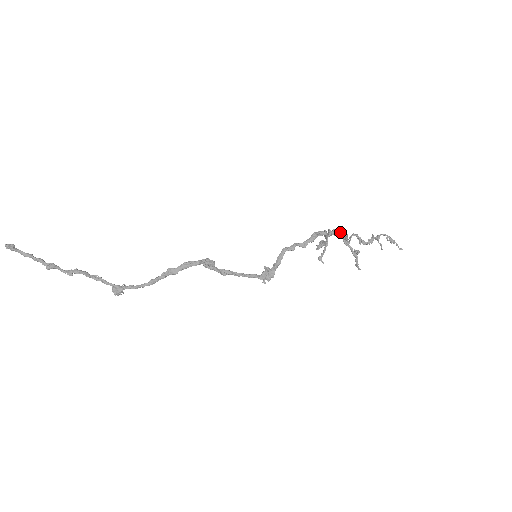
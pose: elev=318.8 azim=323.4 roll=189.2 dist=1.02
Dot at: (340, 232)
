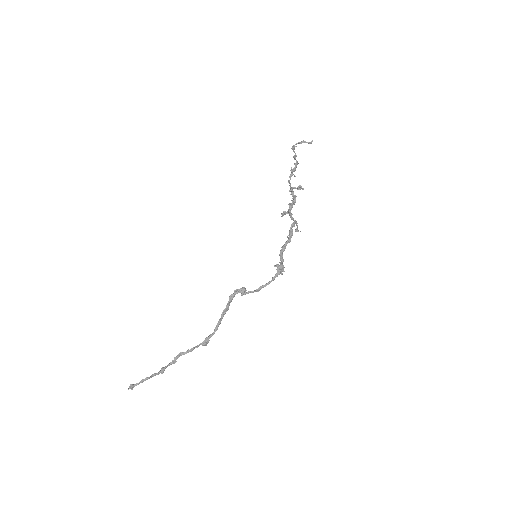
Dot at: (292, 201)
